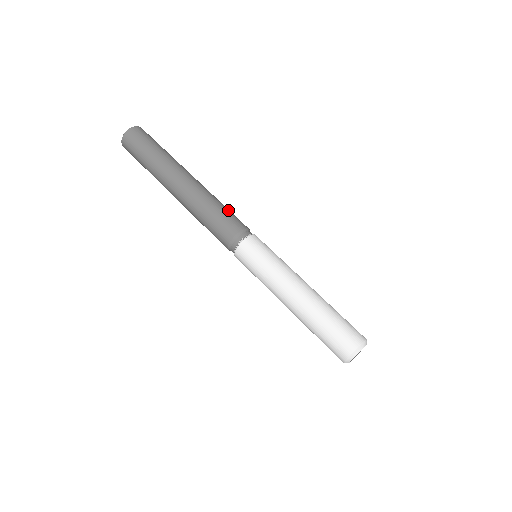
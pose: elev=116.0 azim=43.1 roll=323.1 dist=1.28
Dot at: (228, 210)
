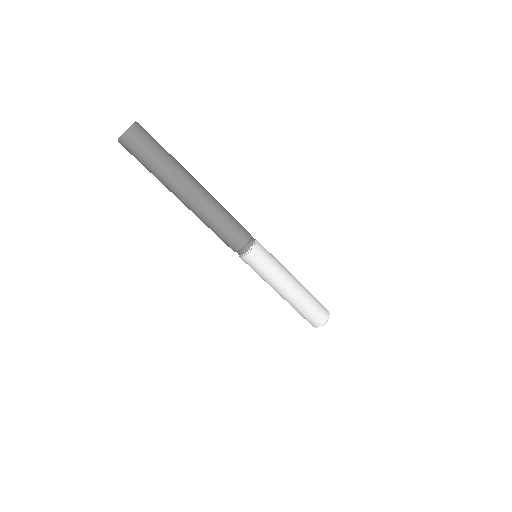
Dot at: (235, 219)
